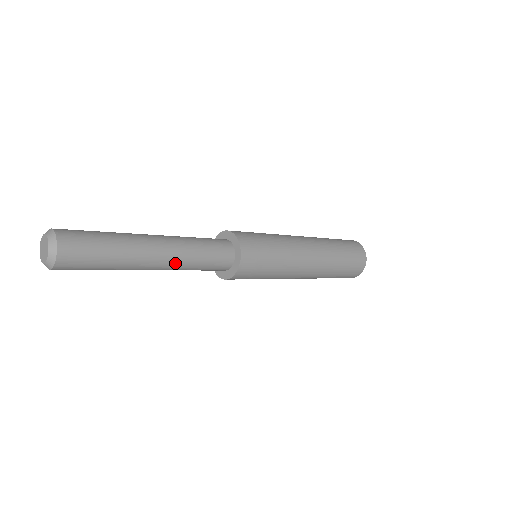
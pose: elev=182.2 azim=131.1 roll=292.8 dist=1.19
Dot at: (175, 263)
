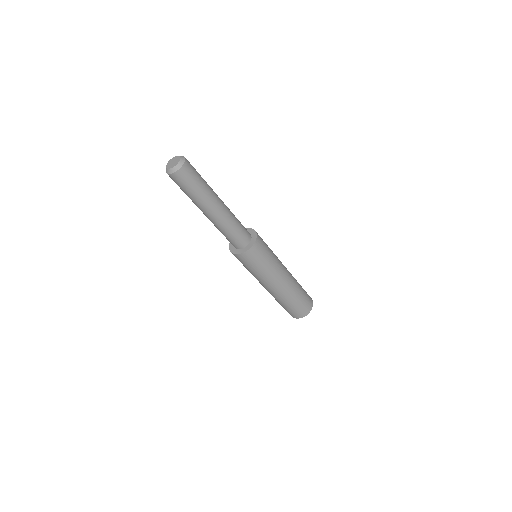
Dot at: (228, 208)
